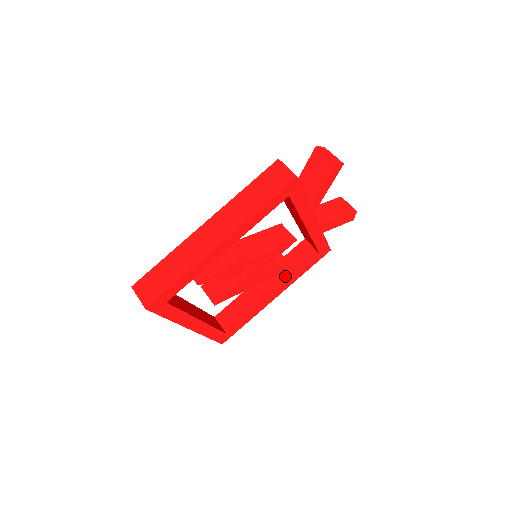
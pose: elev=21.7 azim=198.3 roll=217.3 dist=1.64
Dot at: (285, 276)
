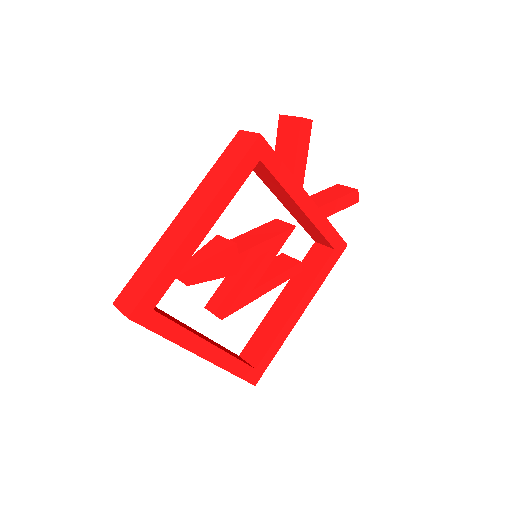
Dot at: (304, 285)
